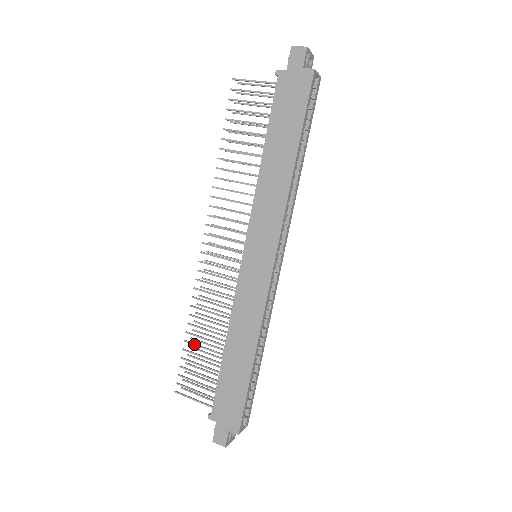
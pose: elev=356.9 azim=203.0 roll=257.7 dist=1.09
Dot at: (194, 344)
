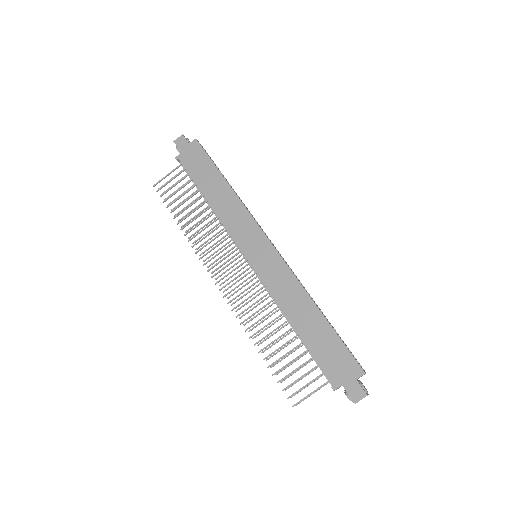
Dot at: (272, 353)
